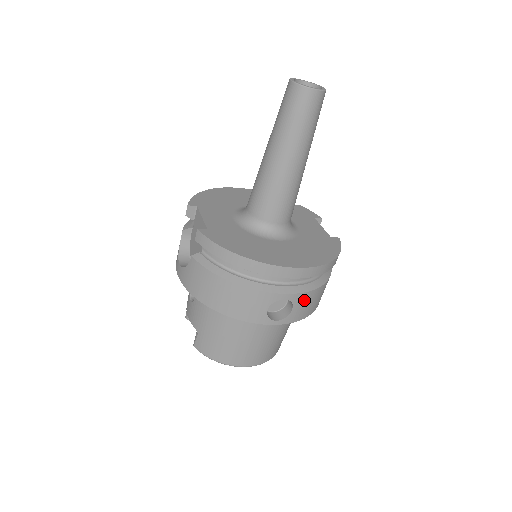
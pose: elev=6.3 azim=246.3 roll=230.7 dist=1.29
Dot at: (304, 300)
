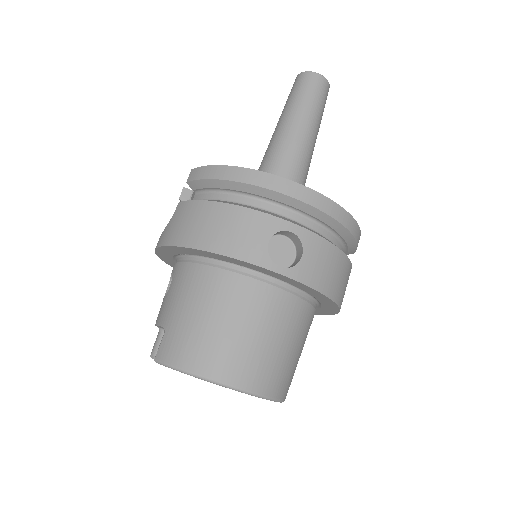
Dot at: (318, 250)
